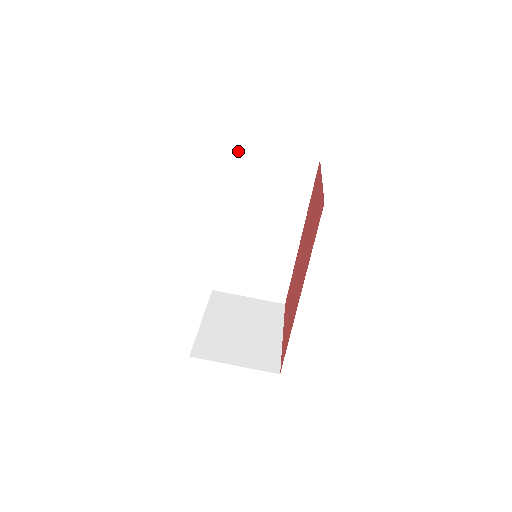
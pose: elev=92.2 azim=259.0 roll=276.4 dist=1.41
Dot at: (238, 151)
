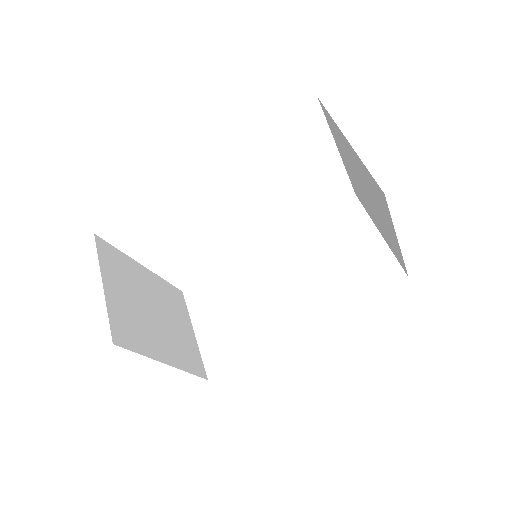
Dot at: (351, 204)
